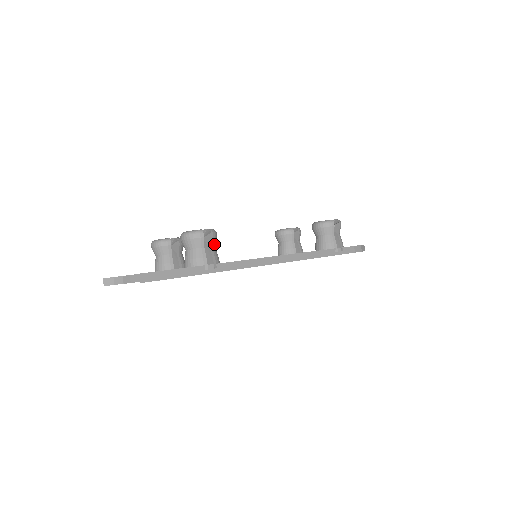
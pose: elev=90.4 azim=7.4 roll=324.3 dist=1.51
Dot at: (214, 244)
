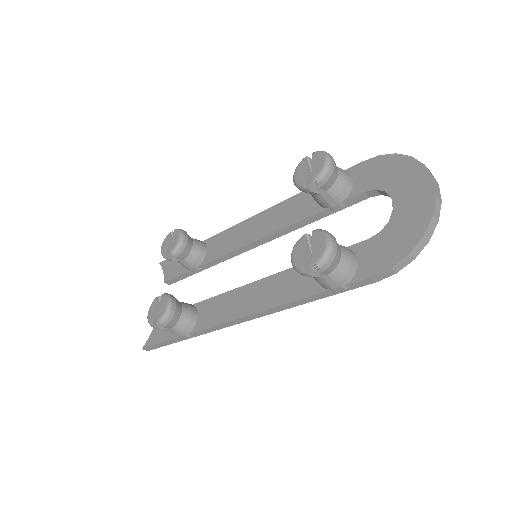
Dot at: (175, 322)
